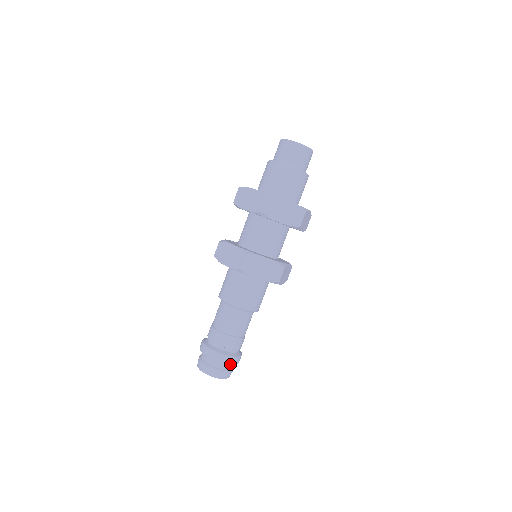
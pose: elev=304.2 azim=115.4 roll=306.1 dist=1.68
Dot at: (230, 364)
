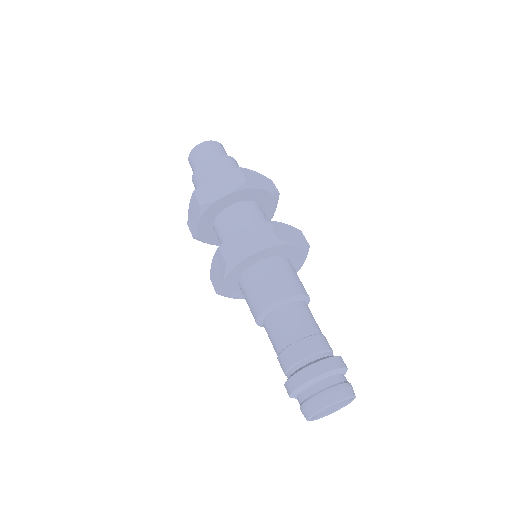
Dot at: (345, 372)
